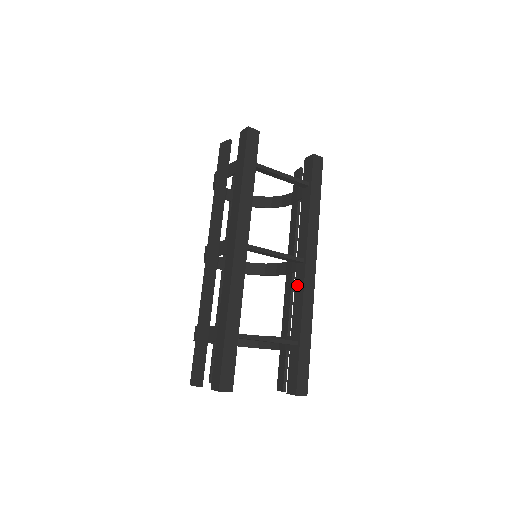
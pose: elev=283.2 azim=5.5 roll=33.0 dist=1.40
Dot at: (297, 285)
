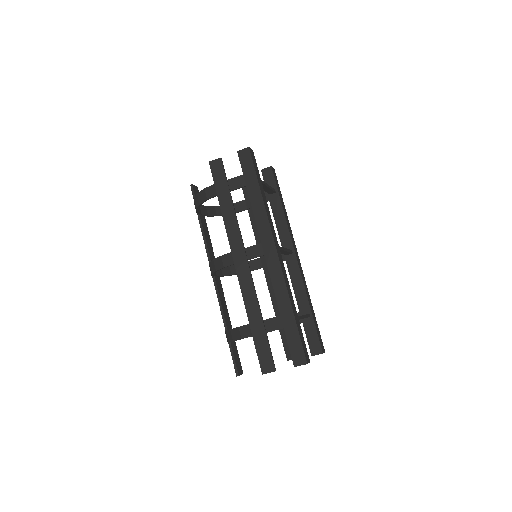
Dot at: (292, 272)
